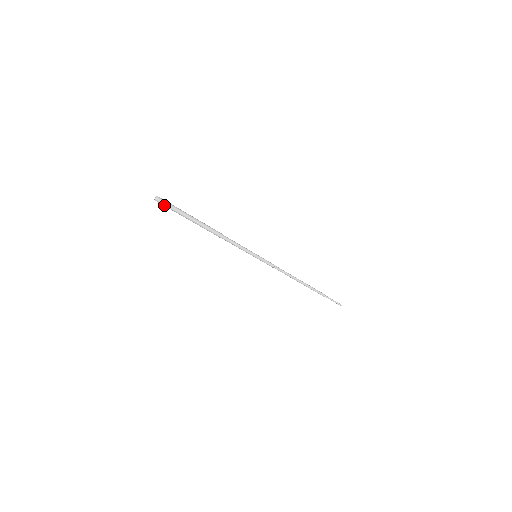
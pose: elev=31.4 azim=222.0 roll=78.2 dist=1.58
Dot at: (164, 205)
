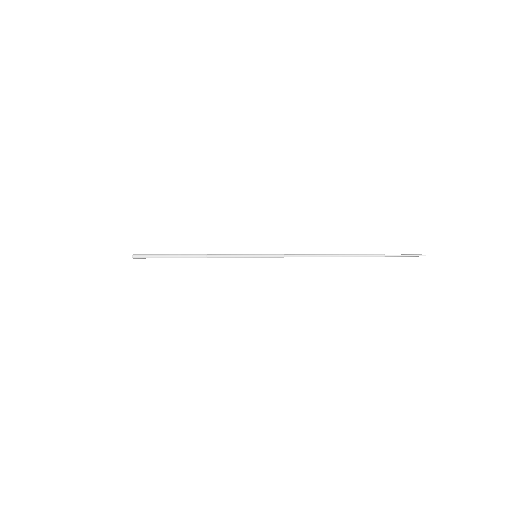
Dot at: (141, 258)
